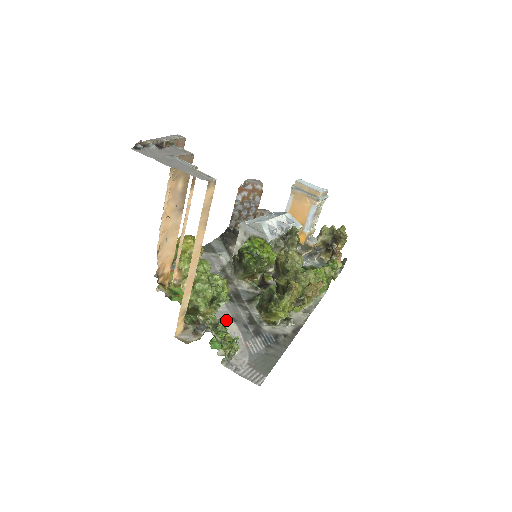
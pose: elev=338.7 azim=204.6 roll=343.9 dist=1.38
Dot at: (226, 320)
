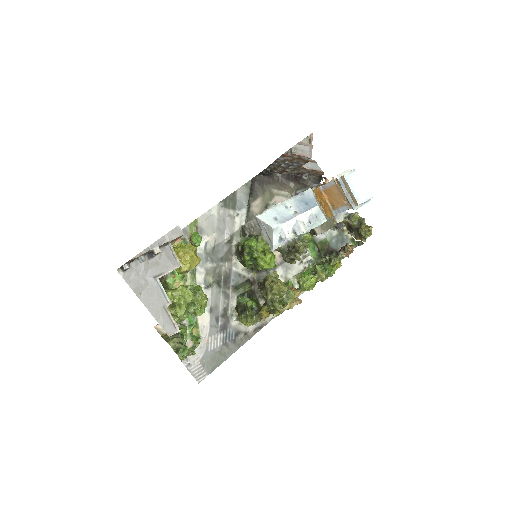
Dot at: occluded
